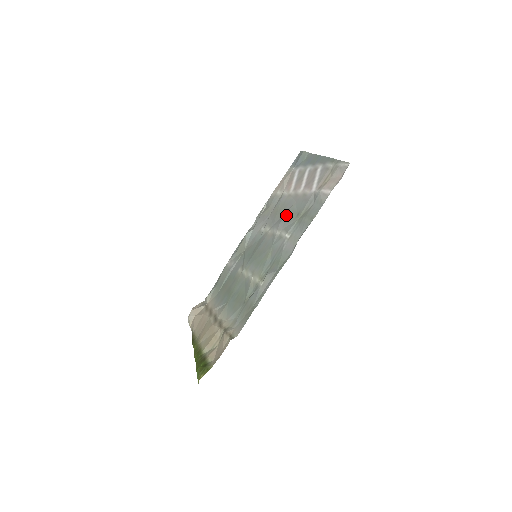
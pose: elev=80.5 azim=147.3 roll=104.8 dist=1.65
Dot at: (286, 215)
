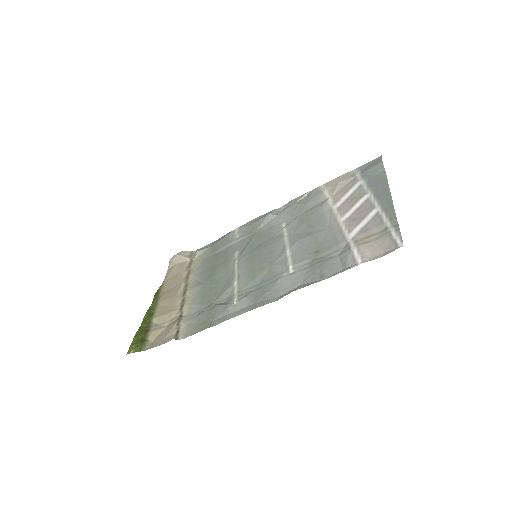
Dot at: (309, 237)
